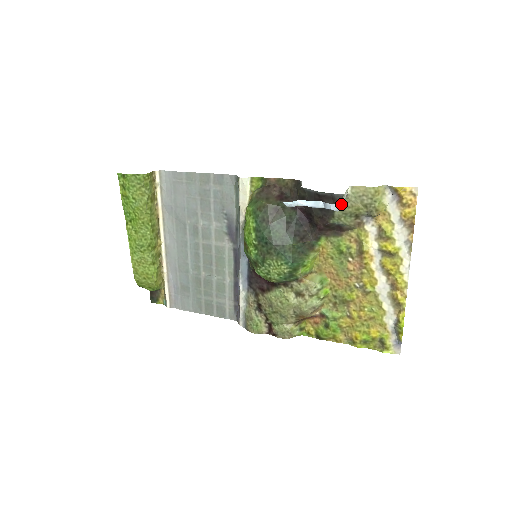
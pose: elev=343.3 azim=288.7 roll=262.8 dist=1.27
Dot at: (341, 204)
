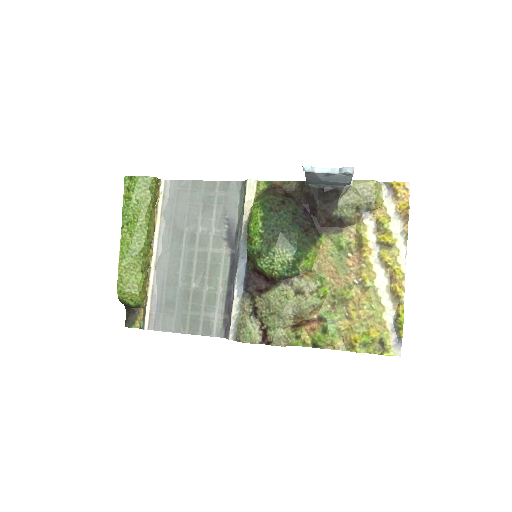
Dot at: (352, 176)
